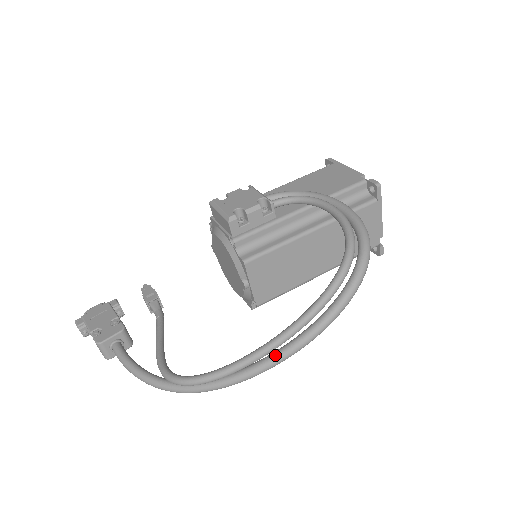
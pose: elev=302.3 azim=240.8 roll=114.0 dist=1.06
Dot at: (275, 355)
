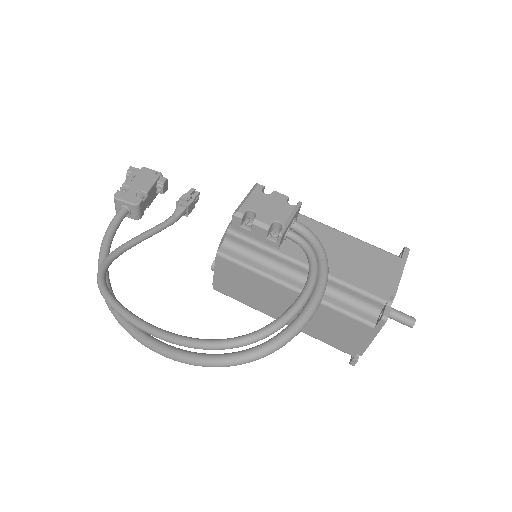
Dot at: (139, 334)
